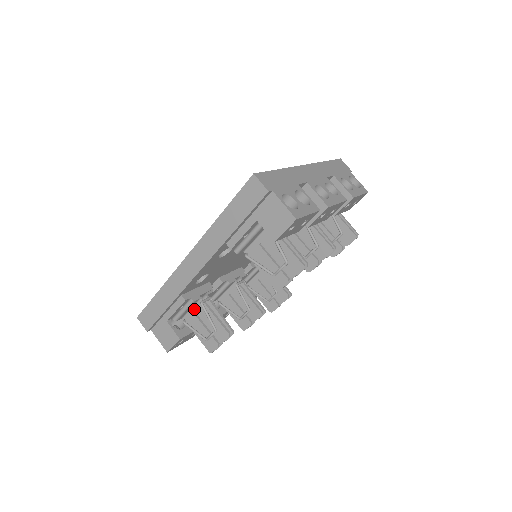
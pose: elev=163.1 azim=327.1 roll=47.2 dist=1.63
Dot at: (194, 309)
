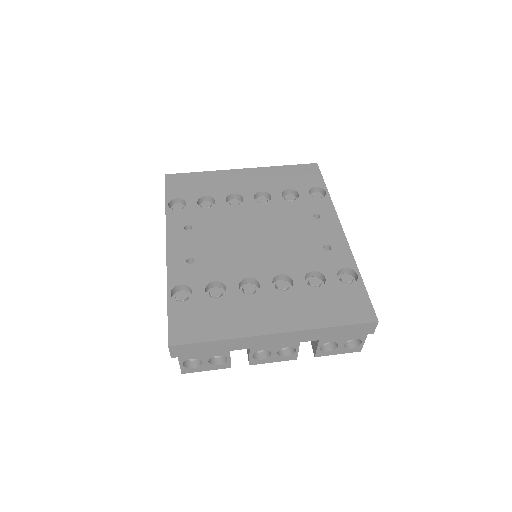
Dot at: occluded
